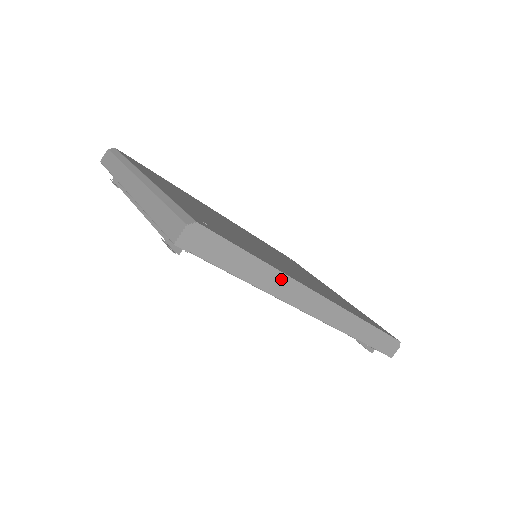
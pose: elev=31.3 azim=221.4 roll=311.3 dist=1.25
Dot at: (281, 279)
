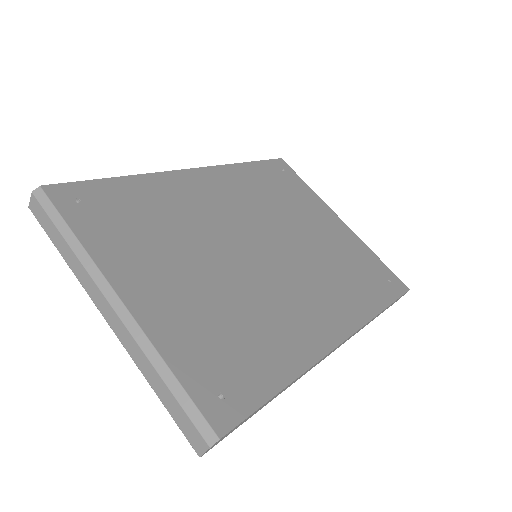
Dot at: (304, 373)
